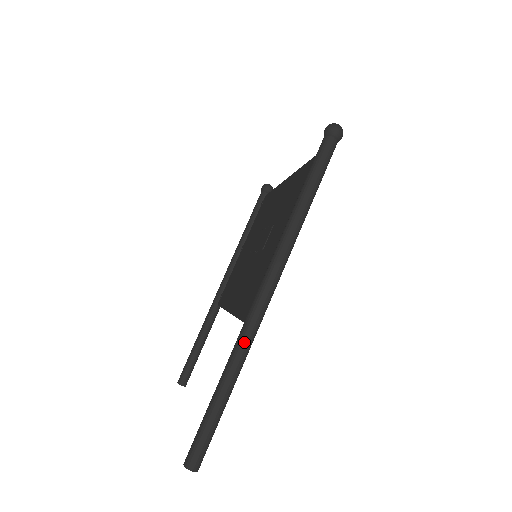
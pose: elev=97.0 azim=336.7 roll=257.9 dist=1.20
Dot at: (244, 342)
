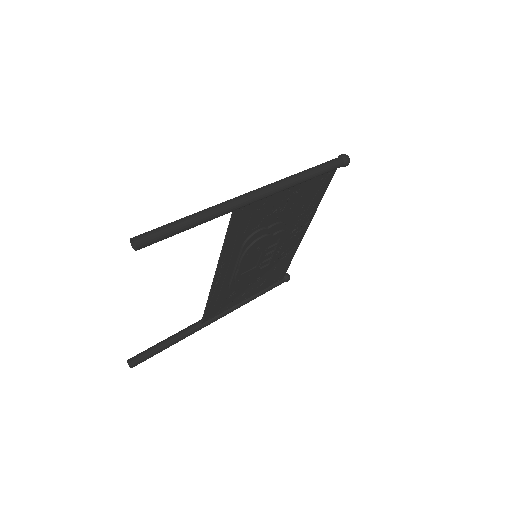
Dot at: (225, 203)
